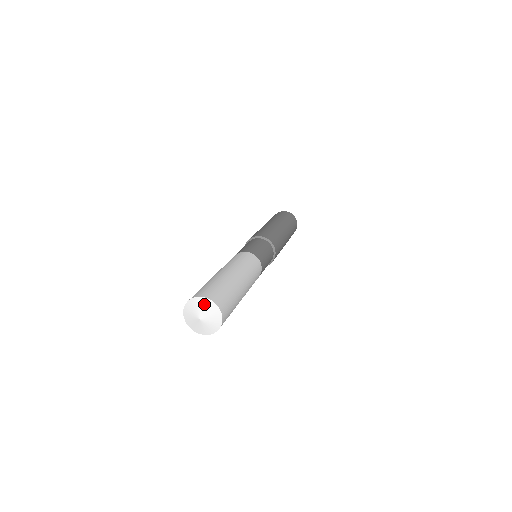
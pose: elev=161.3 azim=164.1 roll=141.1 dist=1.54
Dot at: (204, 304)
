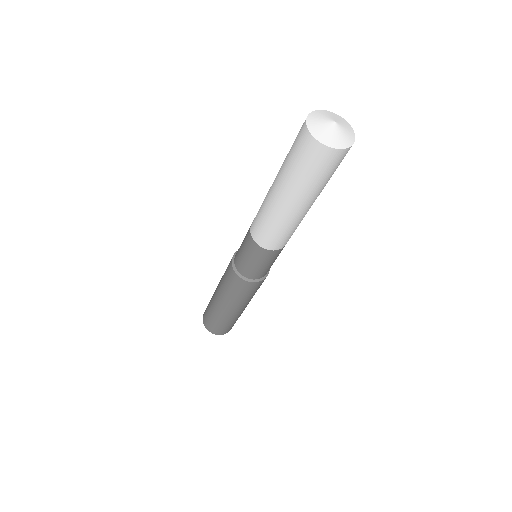
Dot at: (323, 113)
